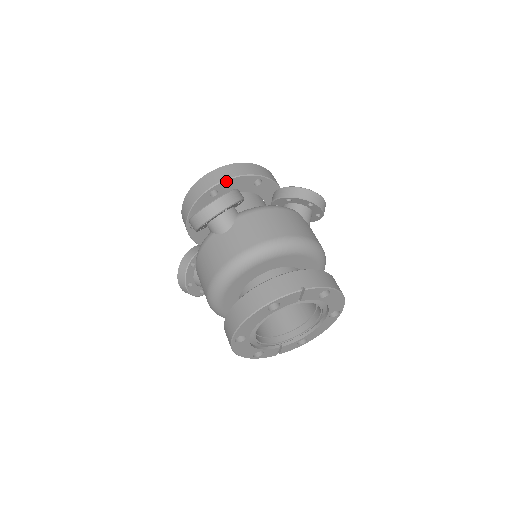
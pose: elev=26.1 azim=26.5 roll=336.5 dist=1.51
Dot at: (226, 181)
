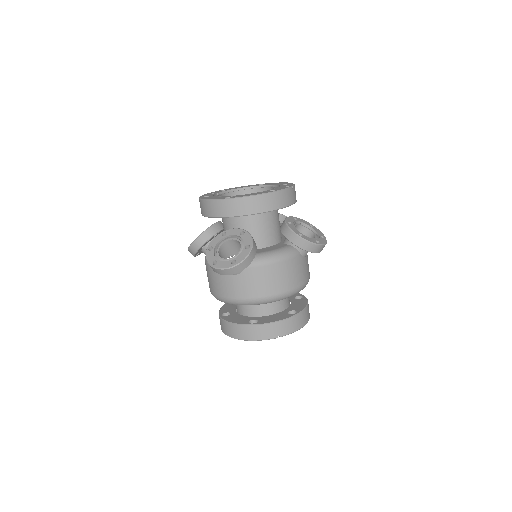
Dot at: (245, 215)
